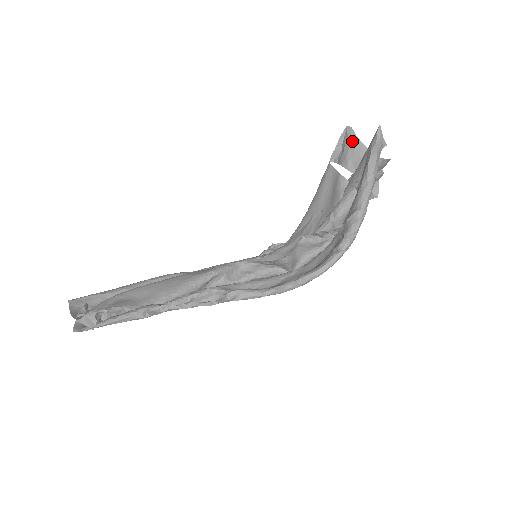
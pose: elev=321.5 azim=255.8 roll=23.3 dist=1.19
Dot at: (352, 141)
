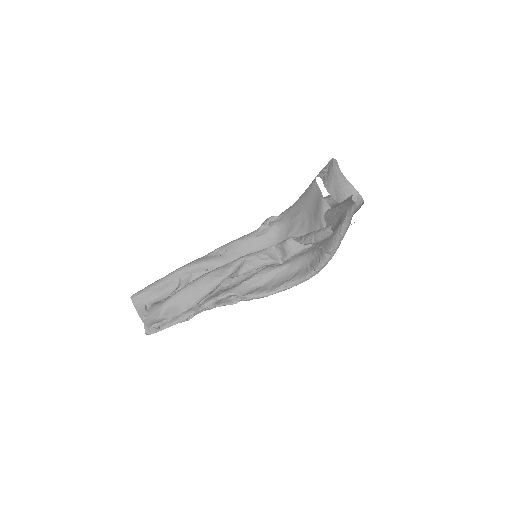
Dot at: (336, 173)
